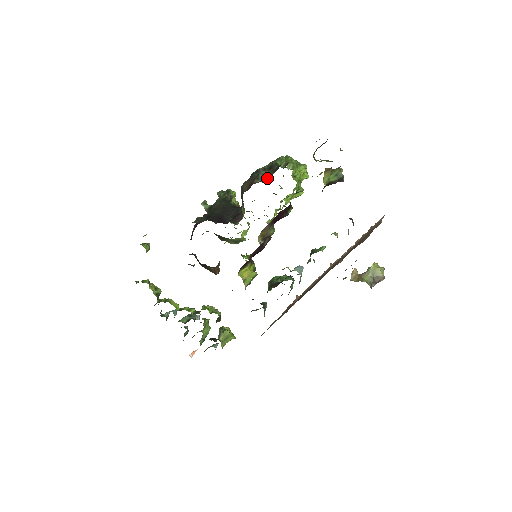
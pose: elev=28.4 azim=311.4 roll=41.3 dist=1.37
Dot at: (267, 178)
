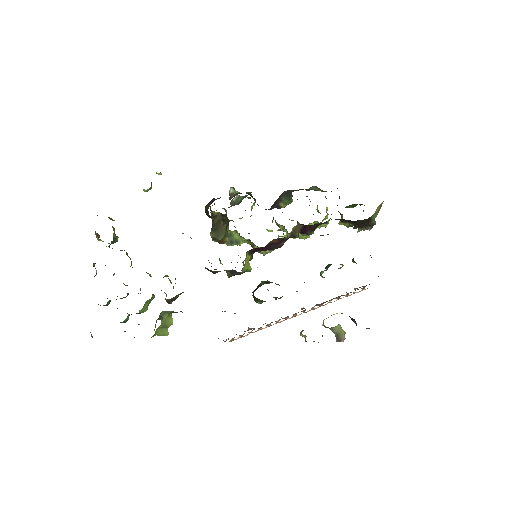
Dot at: (322, 191)
